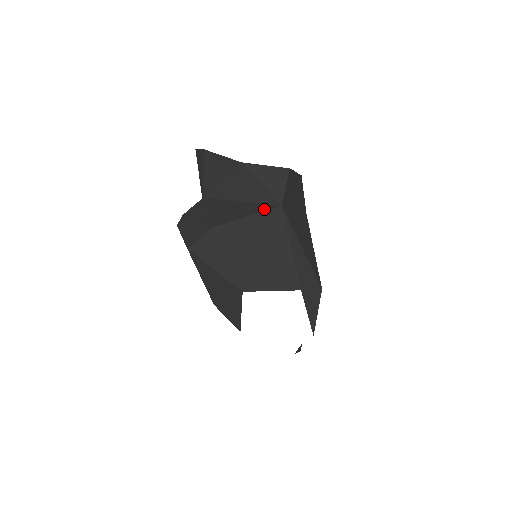
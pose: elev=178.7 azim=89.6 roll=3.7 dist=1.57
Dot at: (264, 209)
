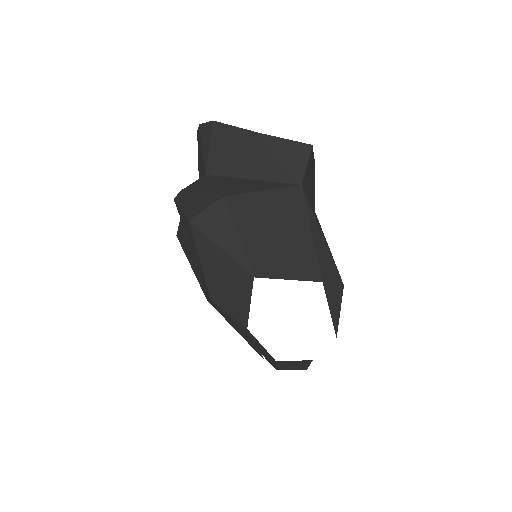
Dot at: (282, 186)
